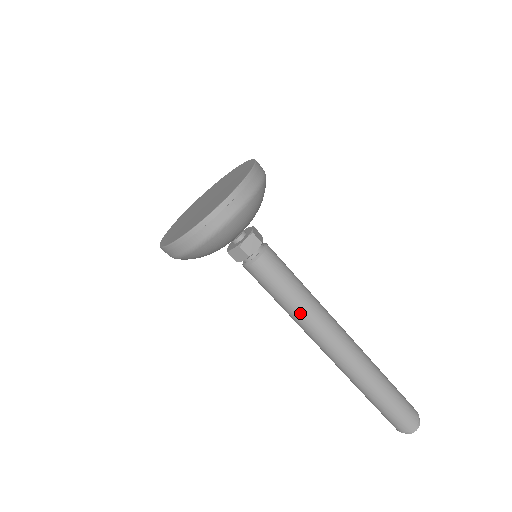
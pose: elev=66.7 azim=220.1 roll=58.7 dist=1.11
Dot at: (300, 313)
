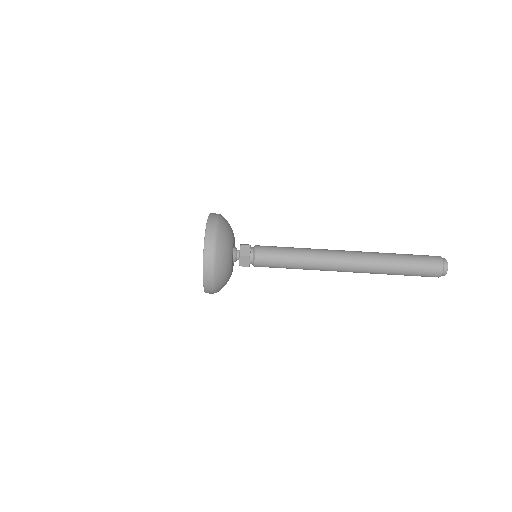
Dot at: (304, 251)
